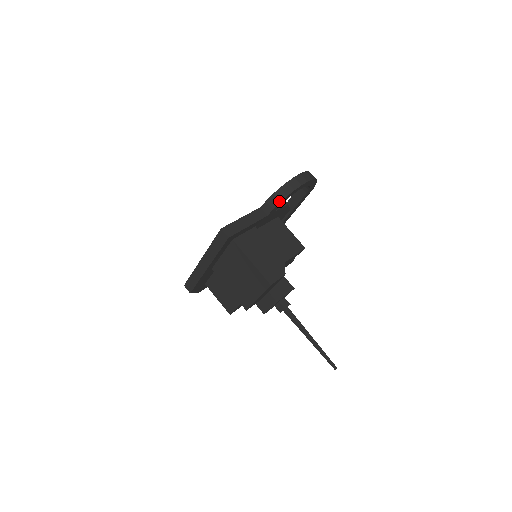
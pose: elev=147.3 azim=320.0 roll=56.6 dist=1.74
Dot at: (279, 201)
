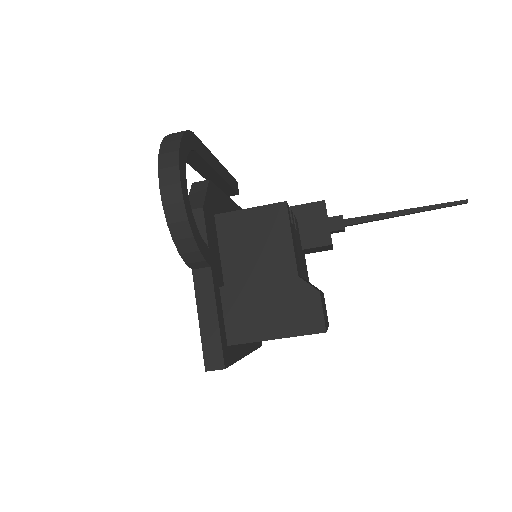
Dot at: (196, 251)
